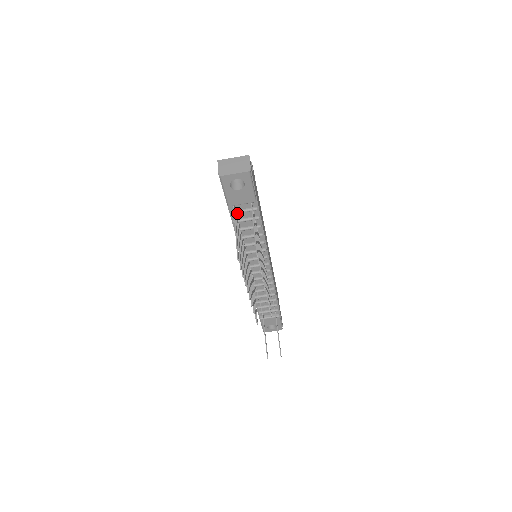
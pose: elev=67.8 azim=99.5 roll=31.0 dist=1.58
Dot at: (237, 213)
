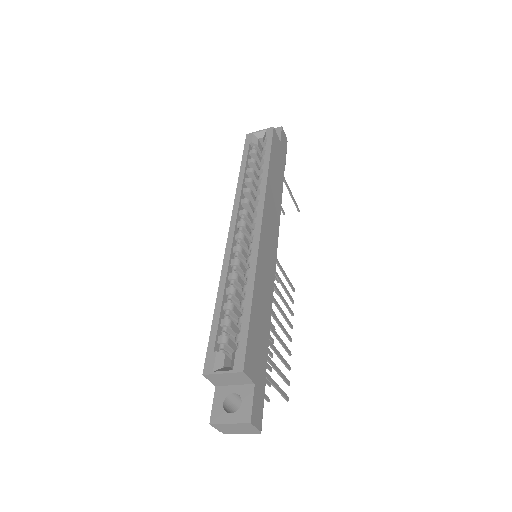
Dot at: occluded
